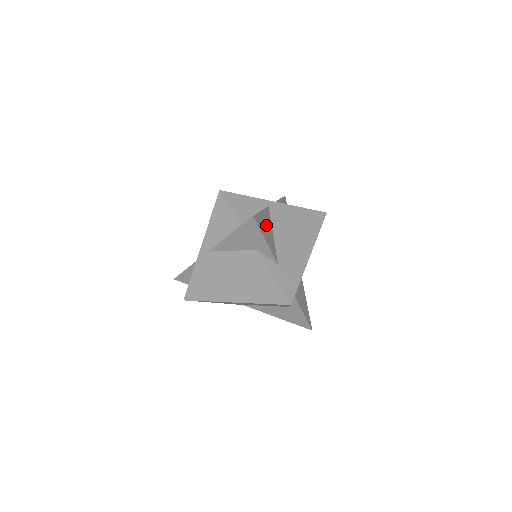
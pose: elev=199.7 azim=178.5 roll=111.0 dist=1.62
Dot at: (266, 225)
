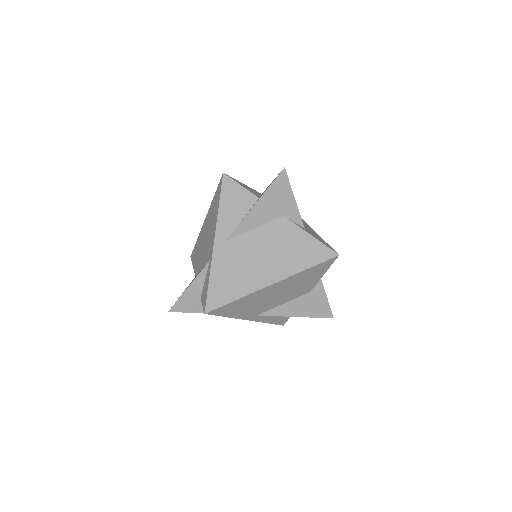
Dot at: occluded
